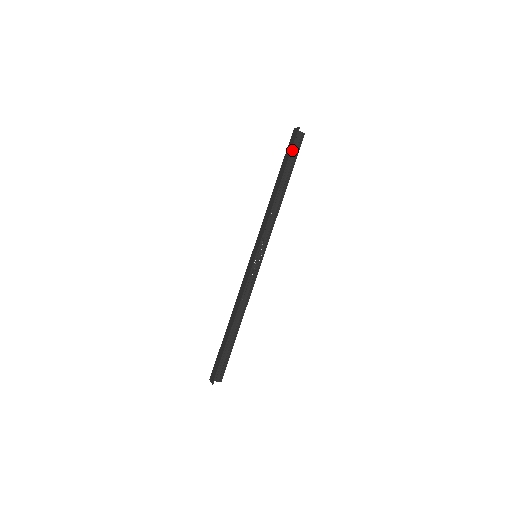
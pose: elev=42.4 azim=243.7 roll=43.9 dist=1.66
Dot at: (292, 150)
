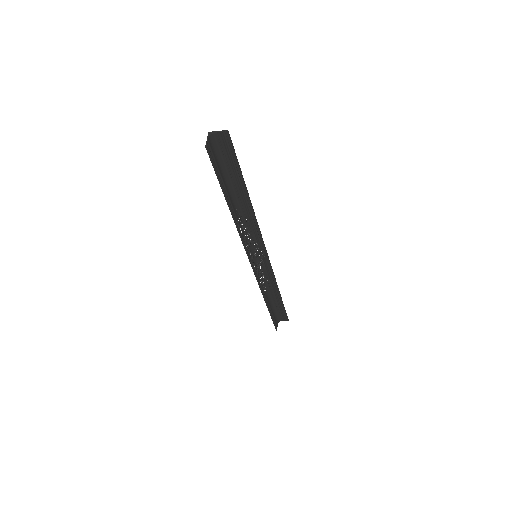
Dot at: (224, 158)
